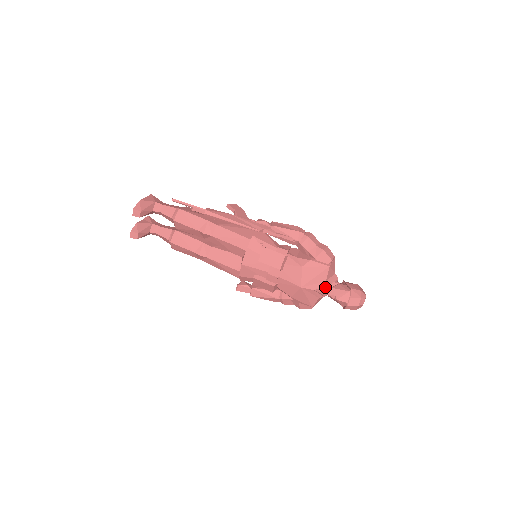
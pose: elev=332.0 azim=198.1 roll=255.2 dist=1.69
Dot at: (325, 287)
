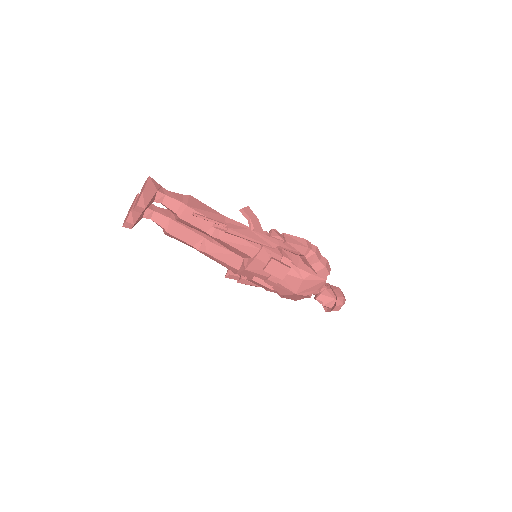
Dot at: occluded
